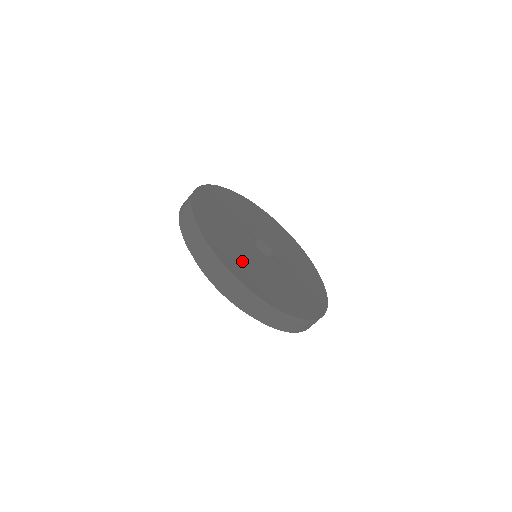
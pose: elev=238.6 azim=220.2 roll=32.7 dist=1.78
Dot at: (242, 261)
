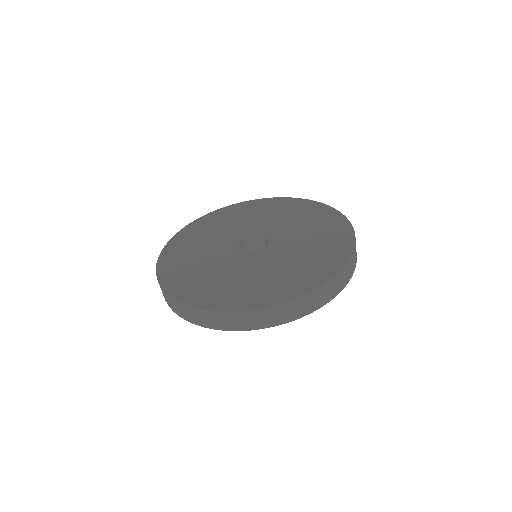
Dot at: (223, 285)
